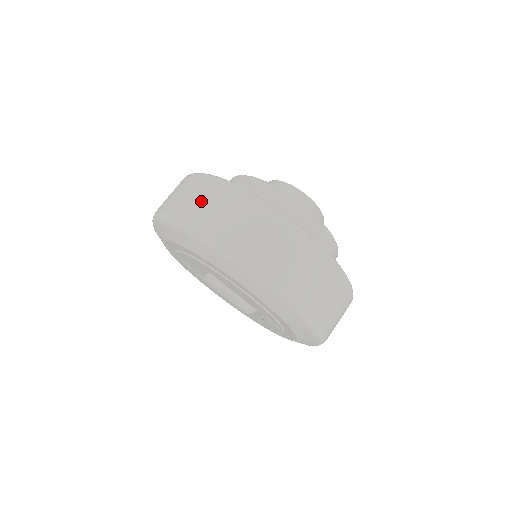
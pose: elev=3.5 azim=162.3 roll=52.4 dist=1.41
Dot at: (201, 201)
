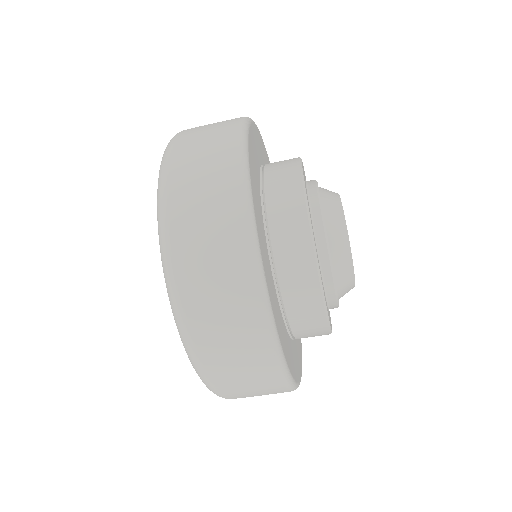
Dot at: (200, 176)
